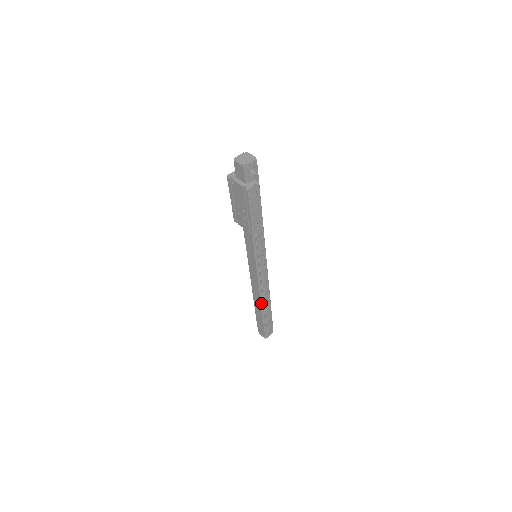
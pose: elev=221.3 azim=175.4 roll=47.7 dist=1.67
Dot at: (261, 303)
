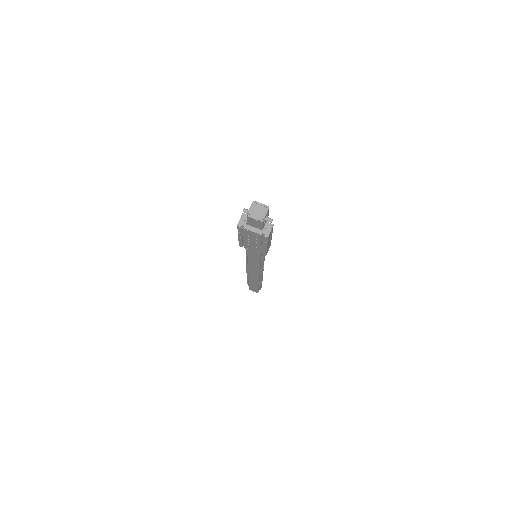
Dot at: (258, 279)
